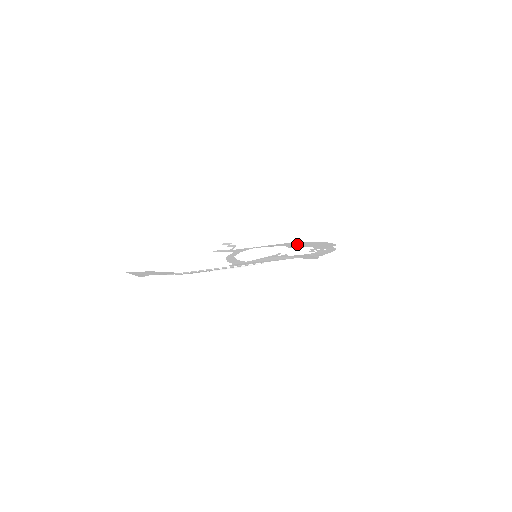
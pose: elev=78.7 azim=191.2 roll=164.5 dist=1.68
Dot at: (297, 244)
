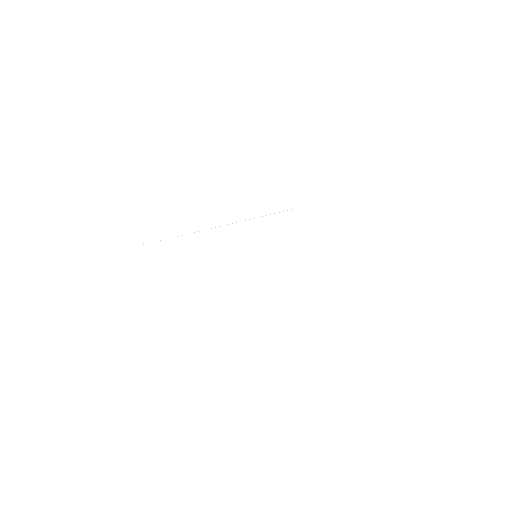
Dot at: occluded
